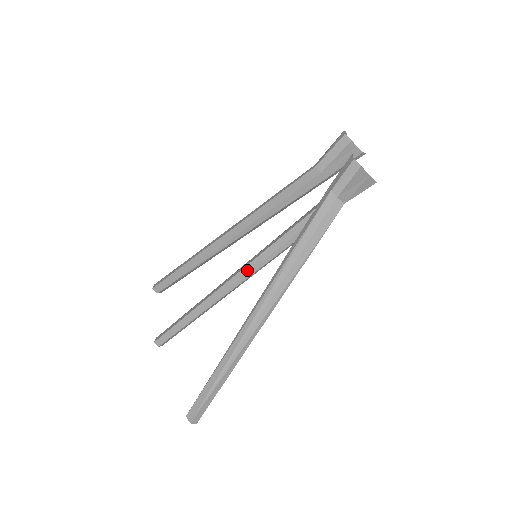
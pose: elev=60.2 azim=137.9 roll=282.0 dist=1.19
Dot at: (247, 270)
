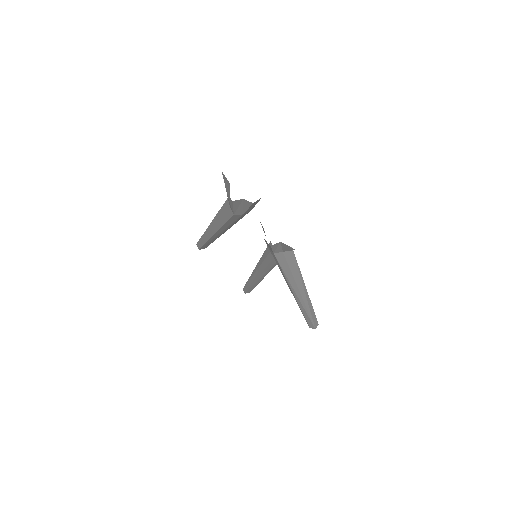
Dot at: (263, 275)
